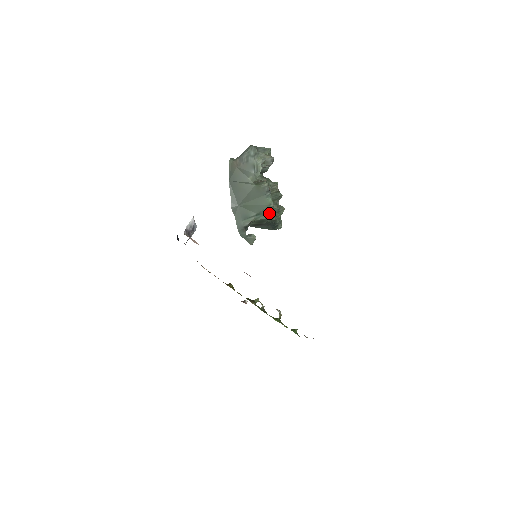
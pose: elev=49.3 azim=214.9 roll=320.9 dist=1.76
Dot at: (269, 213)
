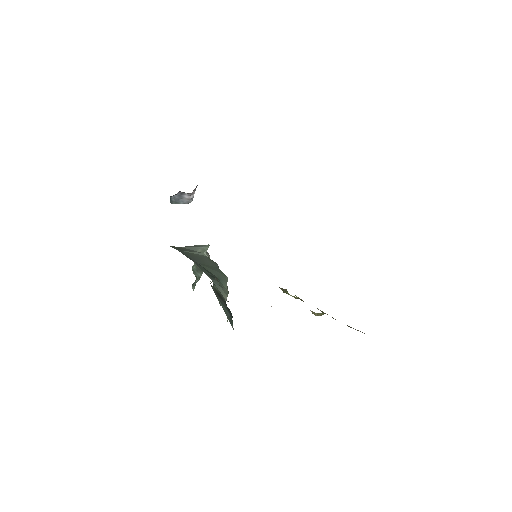
Dot at: (227, 286)
